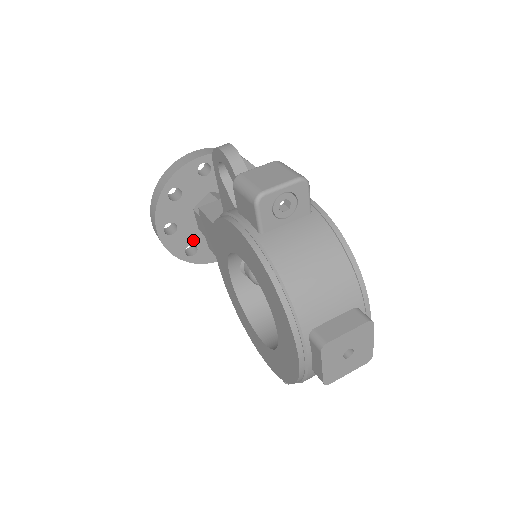
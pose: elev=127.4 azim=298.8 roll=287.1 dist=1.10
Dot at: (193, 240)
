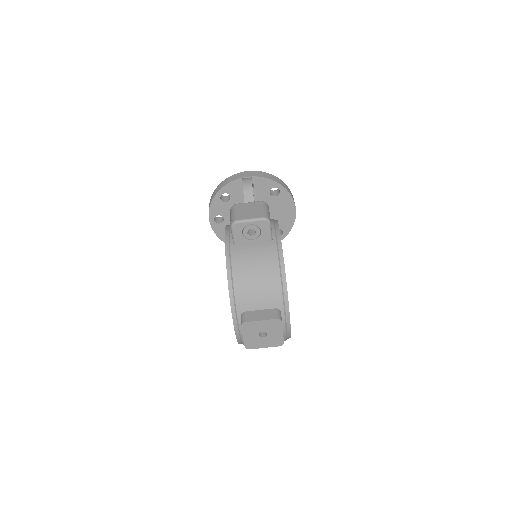
Dot at: occluded
